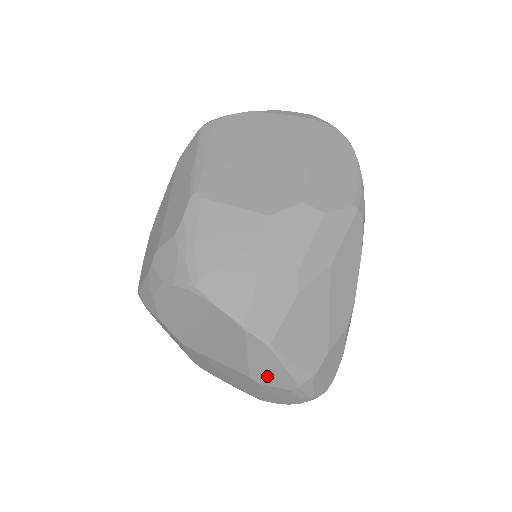
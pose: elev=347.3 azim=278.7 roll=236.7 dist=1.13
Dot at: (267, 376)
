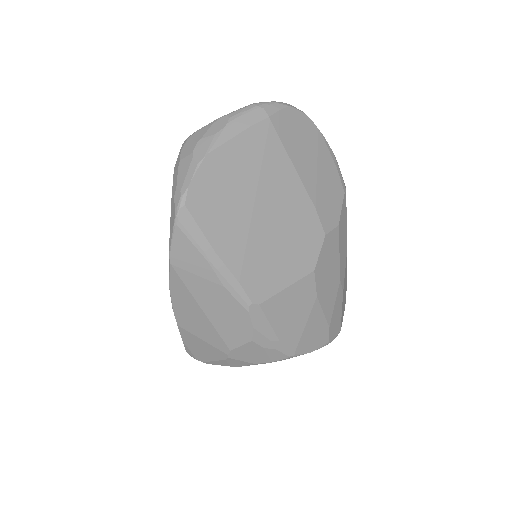
Dot at: occluded
